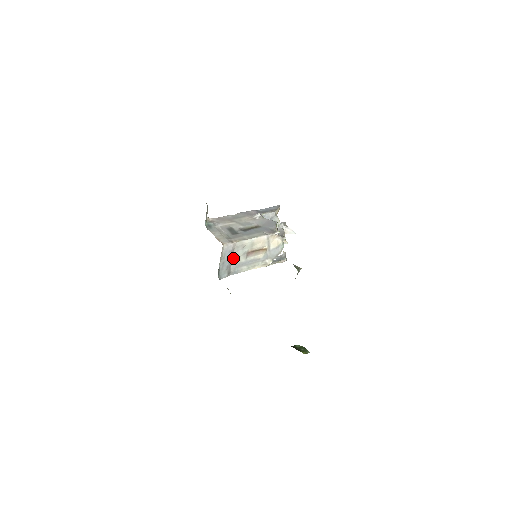
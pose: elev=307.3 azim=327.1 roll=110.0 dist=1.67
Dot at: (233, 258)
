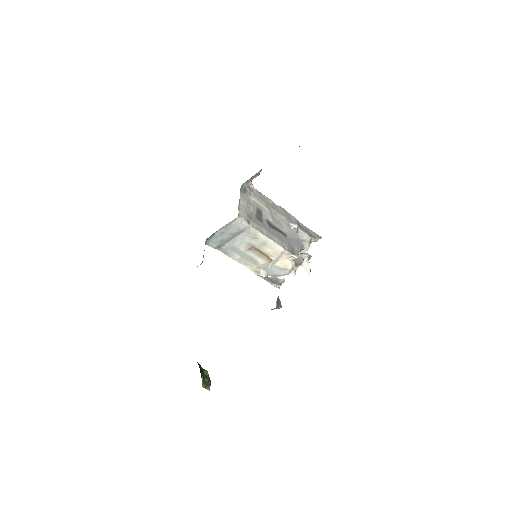
Dot at: (236, 238)
